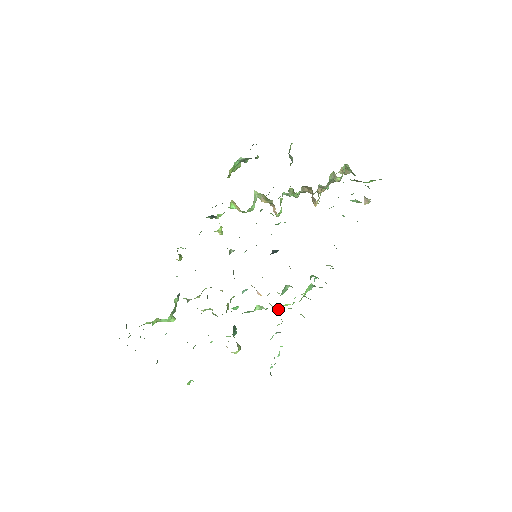
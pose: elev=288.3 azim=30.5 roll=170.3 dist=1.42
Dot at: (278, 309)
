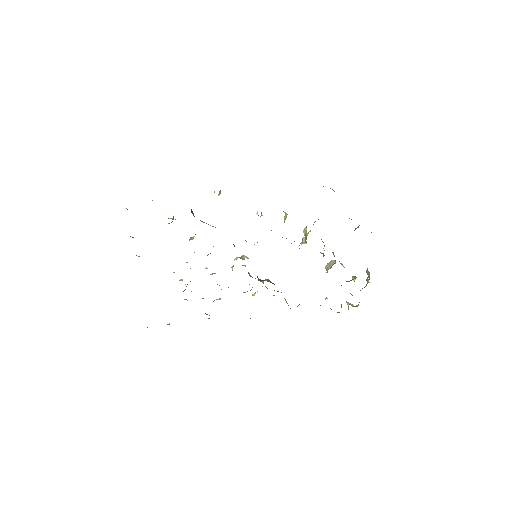
Dot at: occluded
